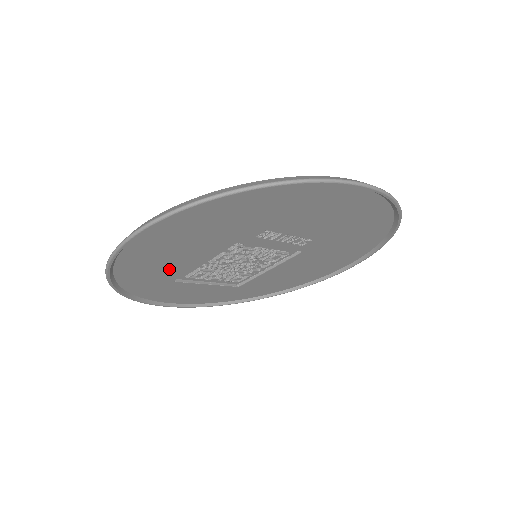
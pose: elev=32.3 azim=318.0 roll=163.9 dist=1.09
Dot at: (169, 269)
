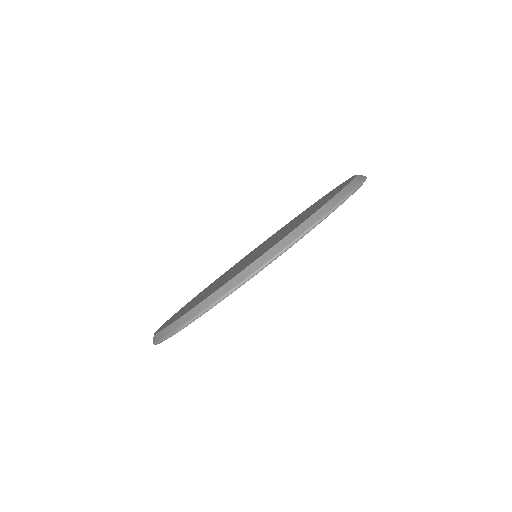
Dot at: occluded
